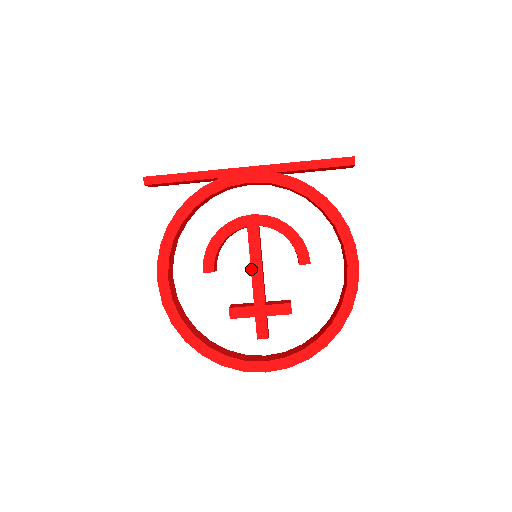
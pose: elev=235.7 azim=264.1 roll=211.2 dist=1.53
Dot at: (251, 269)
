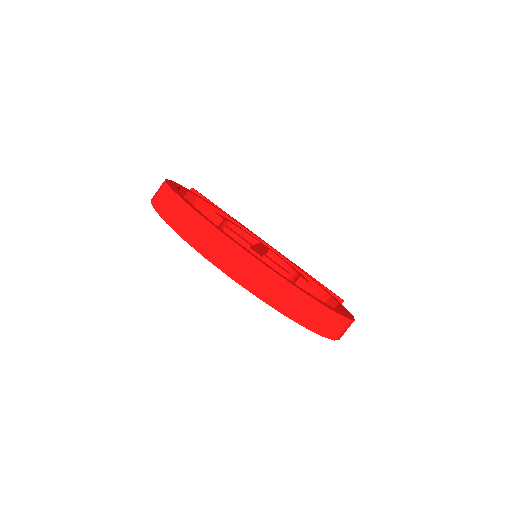
Dot at: (257, 244)
